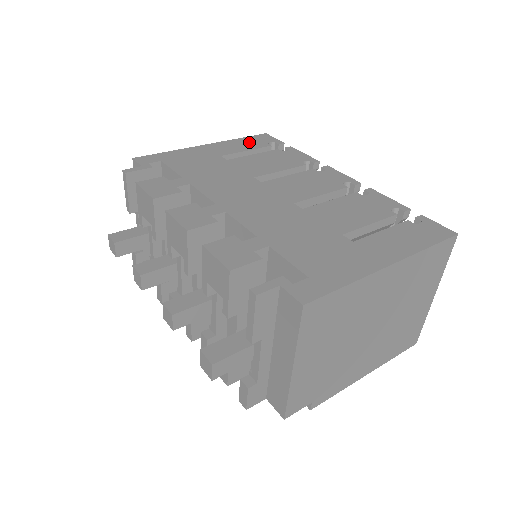
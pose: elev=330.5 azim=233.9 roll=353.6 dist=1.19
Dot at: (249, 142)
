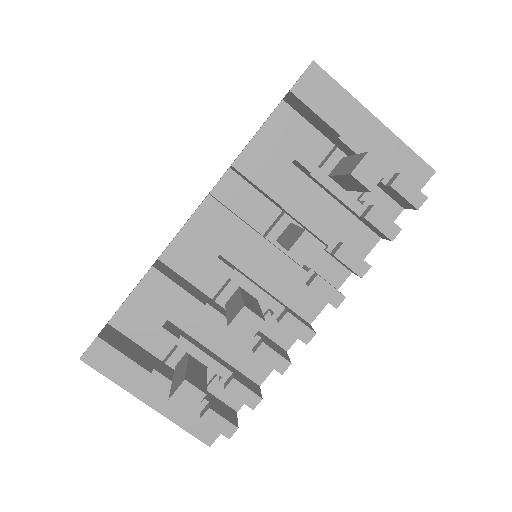
Dot at: occluded
